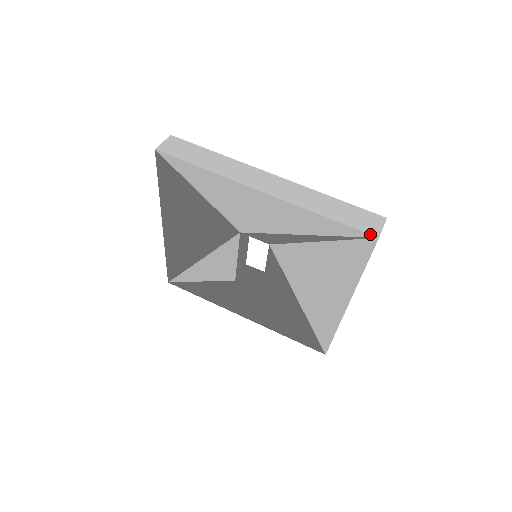
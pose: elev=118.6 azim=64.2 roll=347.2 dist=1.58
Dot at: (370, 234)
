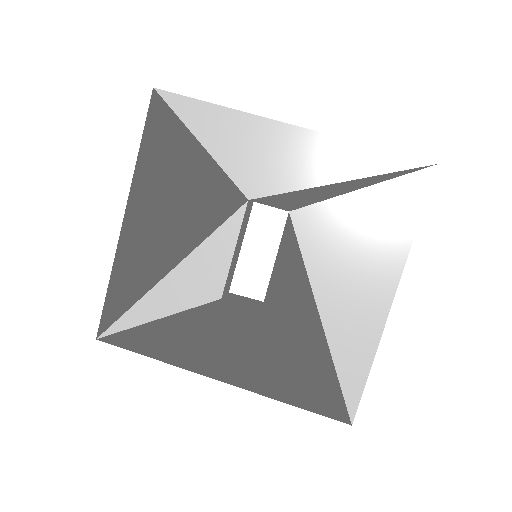
Dot at: occluded
